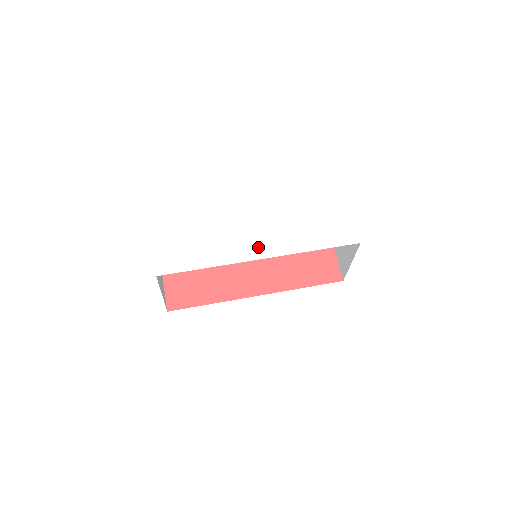
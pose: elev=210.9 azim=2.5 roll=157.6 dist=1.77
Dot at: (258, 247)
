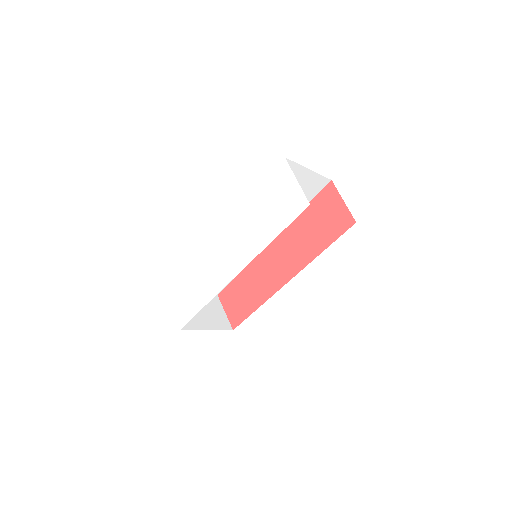
Dot at: (232, 263)
